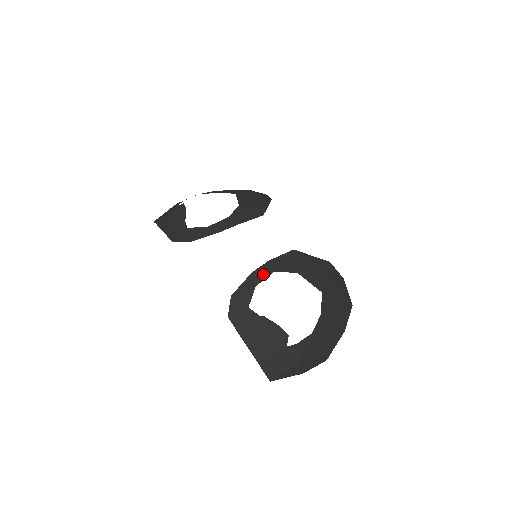
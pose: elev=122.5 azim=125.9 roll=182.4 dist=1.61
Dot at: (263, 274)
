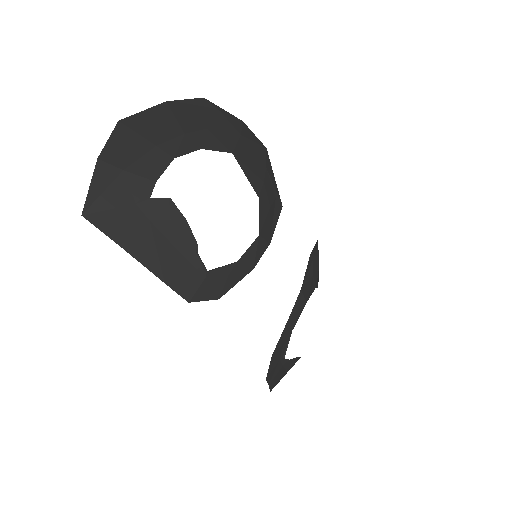
Dot at: (298, 312)
